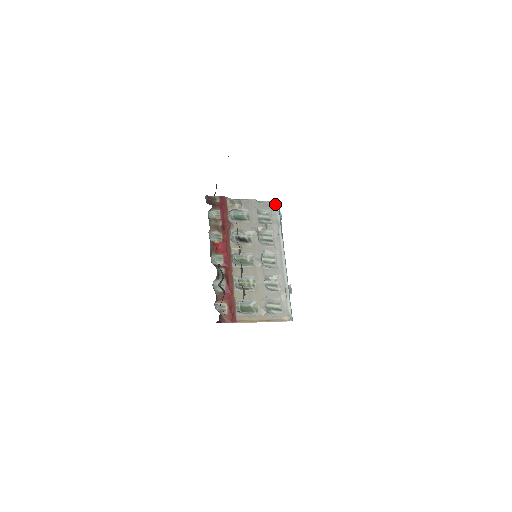
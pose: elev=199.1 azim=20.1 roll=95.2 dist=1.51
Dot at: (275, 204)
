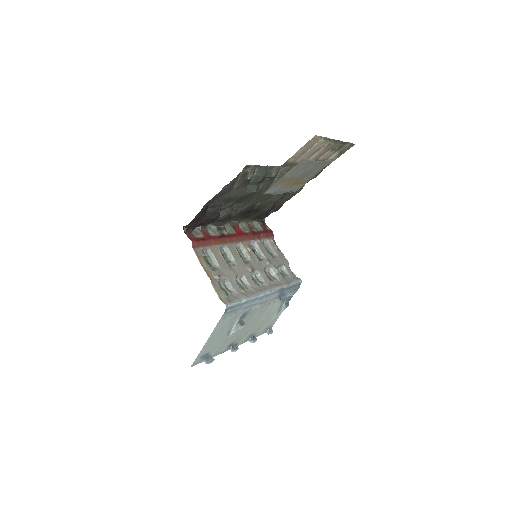
Dot at: (298, 279)
